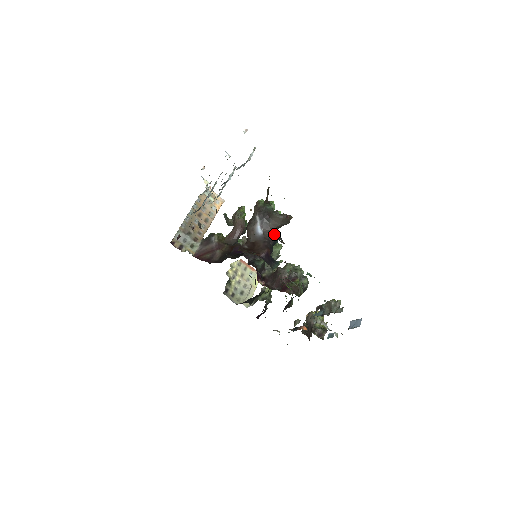
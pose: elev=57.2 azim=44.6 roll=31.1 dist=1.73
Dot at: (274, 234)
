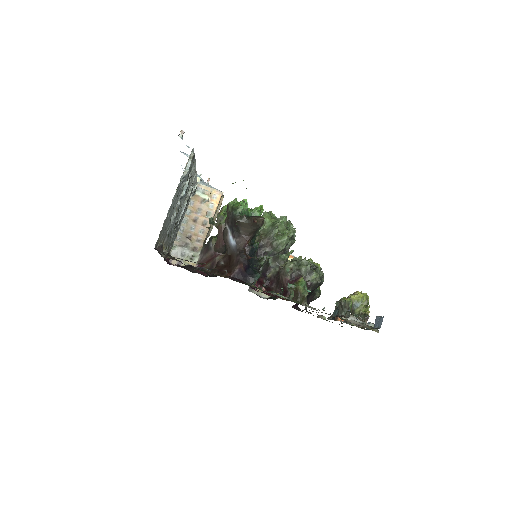
Dot at: (254, 238)
